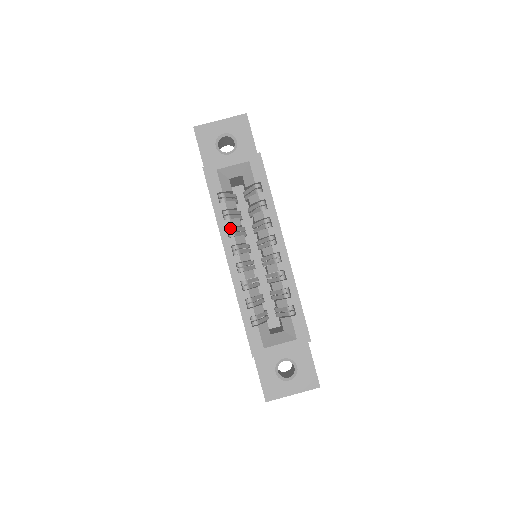
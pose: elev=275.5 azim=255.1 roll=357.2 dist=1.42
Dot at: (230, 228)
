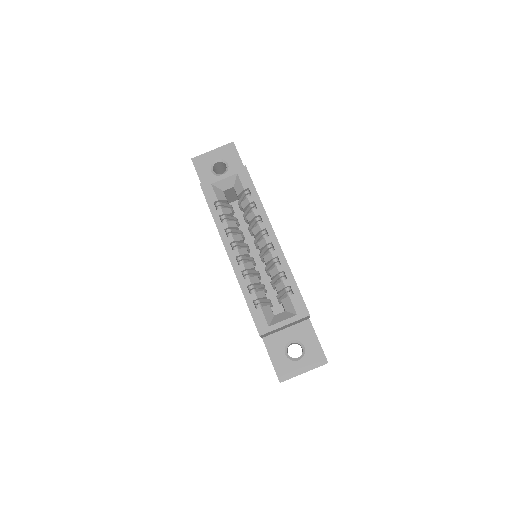
Dot at: (228, 229)
